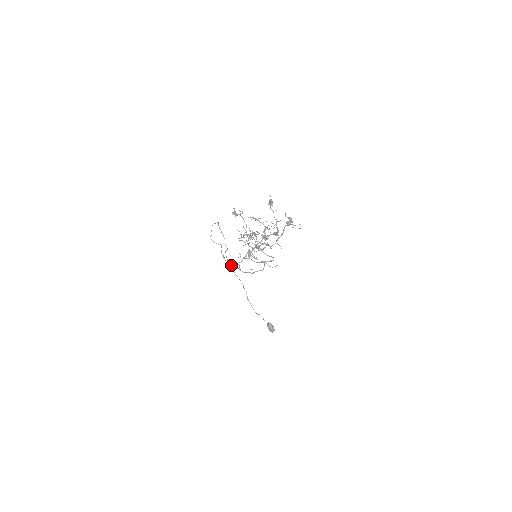
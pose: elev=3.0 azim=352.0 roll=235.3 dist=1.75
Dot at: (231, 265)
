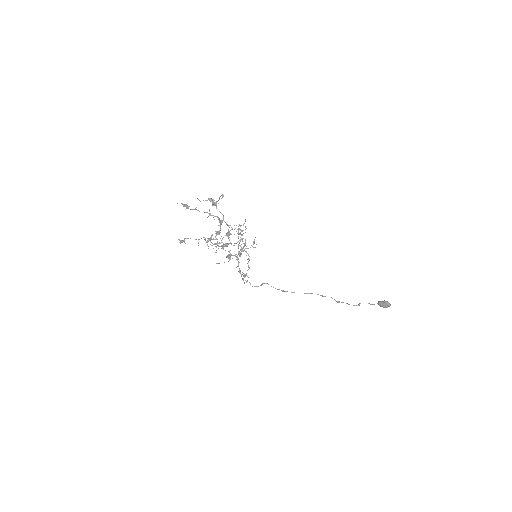
Dot at: (246, 282)
